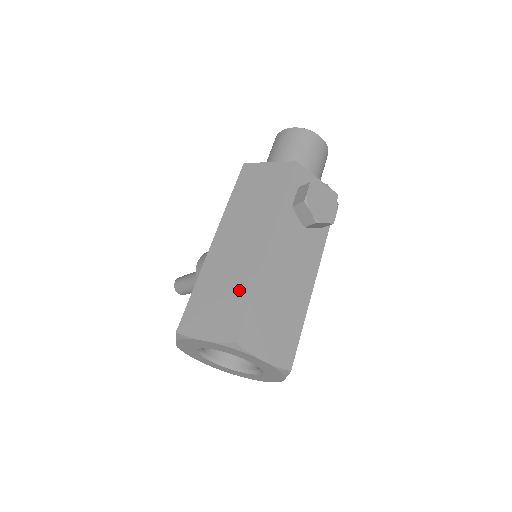
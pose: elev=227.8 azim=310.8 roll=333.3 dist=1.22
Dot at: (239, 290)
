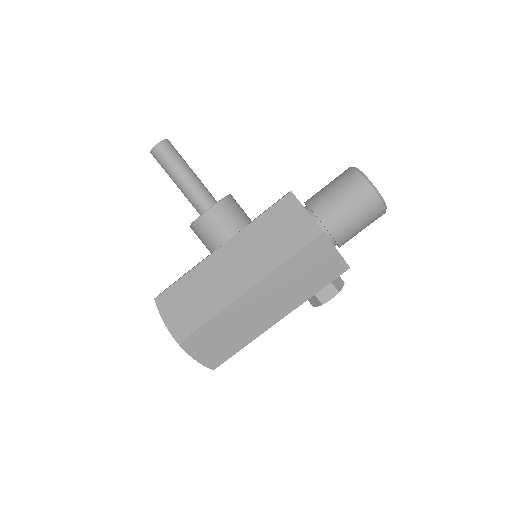
Dot at: (238, 341)
